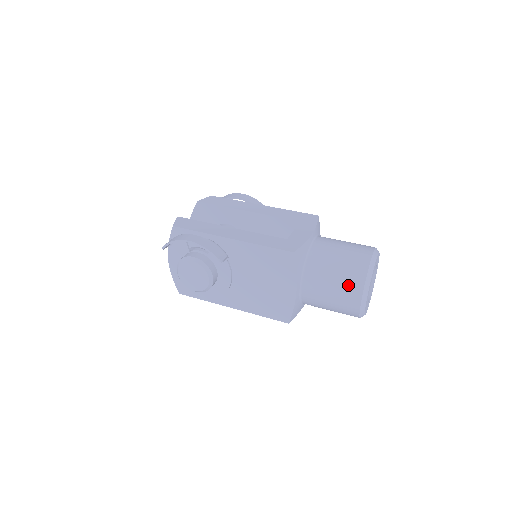
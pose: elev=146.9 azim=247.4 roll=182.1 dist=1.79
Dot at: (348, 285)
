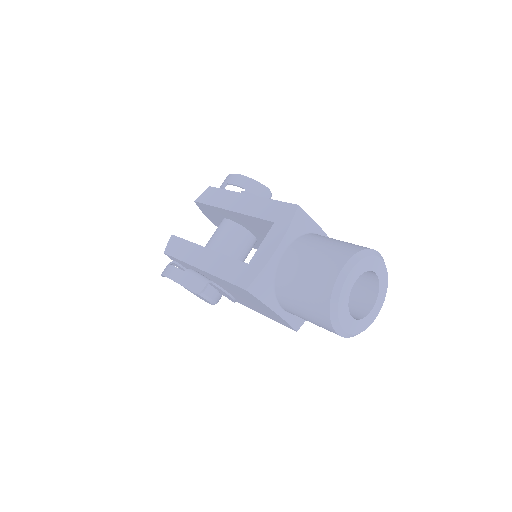
Dot at: (316, 316)
